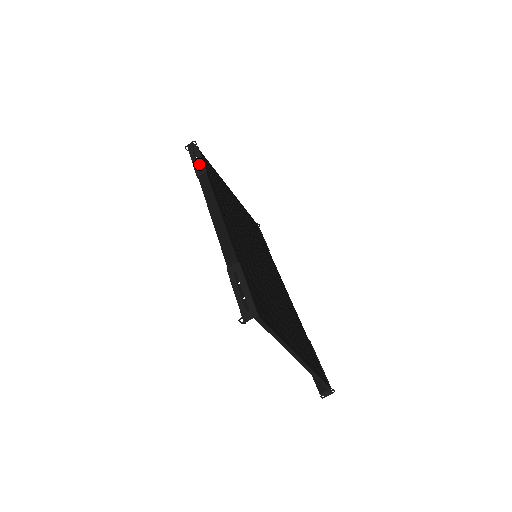
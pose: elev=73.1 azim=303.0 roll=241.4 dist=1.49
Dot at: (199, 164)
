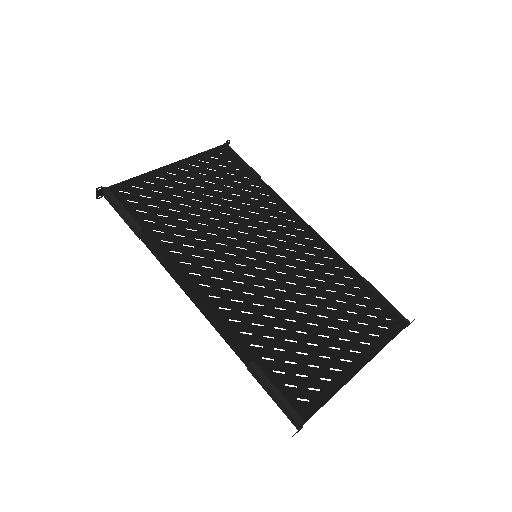
Dot at: (127, 220)
